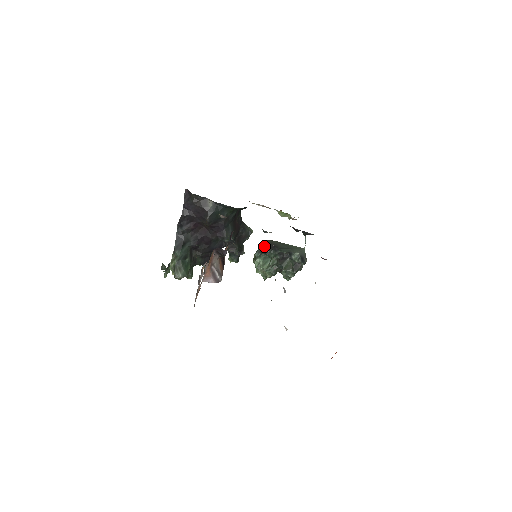
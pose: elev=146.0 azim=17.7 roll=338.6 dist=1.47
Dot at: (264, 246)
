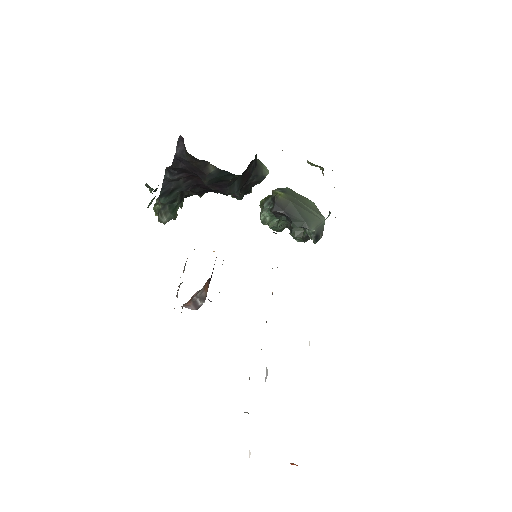
Dot at: (275, 210)
